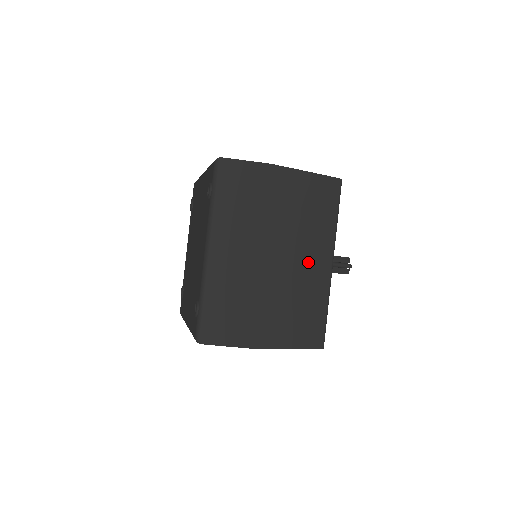
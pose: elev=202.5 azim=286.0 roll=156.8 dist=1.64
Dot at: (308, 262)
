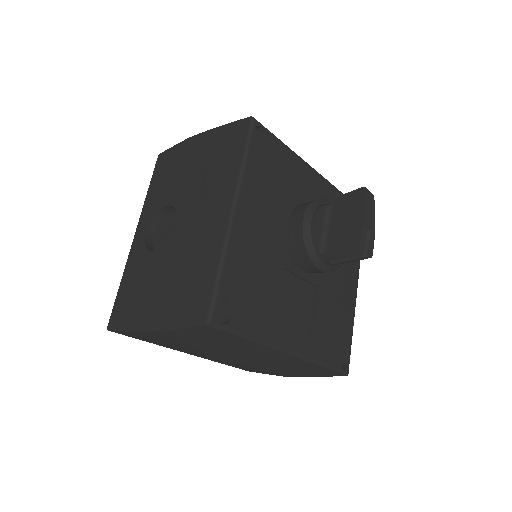
Dot at: (262, 357)
